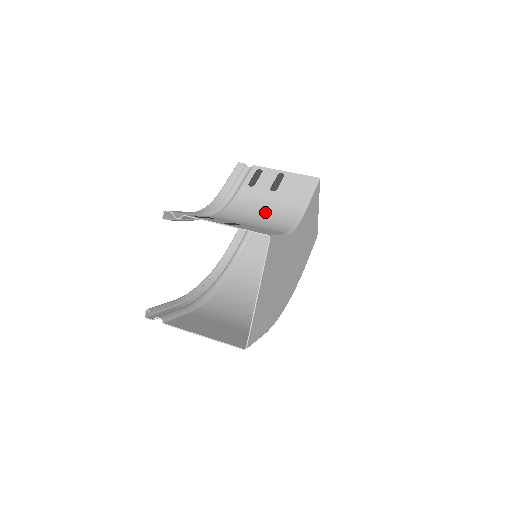
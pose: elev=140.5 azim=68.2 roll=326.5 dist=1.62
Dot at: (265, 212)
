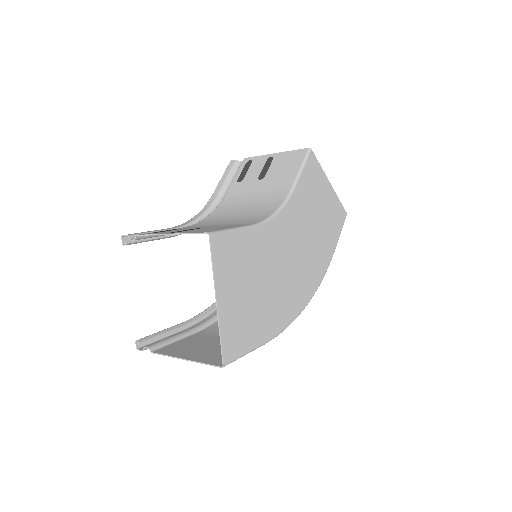
Dot at: (249, 205)
